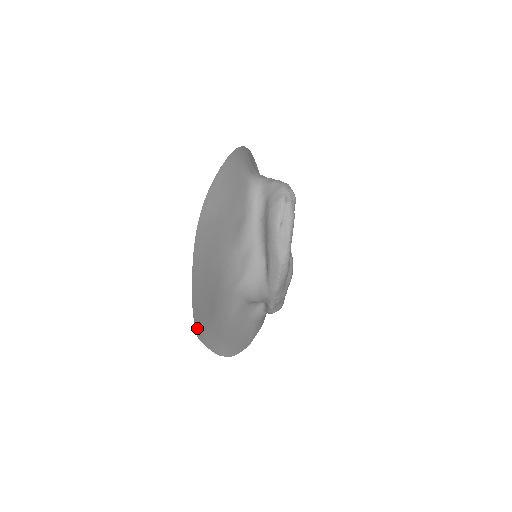
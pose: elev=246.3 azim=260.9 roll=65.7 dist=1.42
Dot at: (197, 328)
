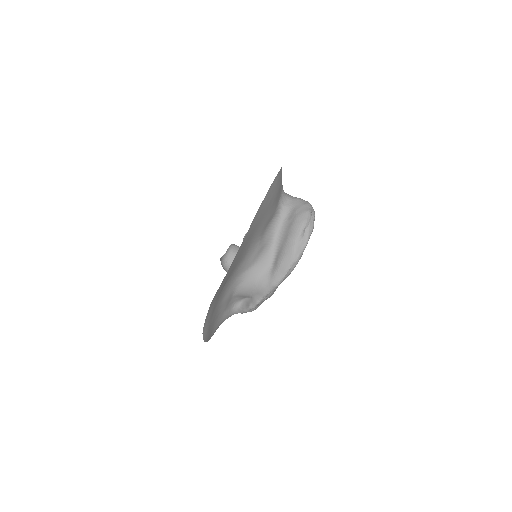
Dot at: (216, 293)
